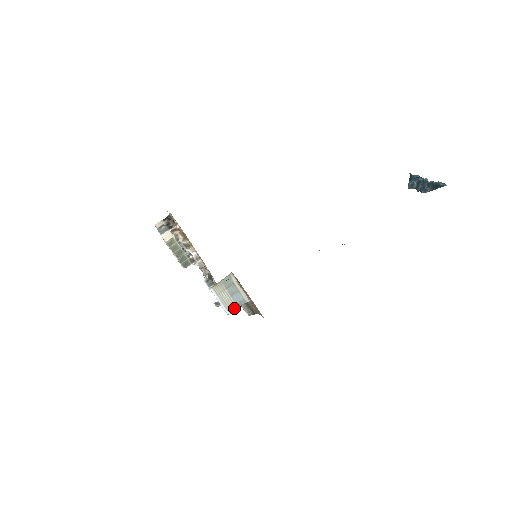
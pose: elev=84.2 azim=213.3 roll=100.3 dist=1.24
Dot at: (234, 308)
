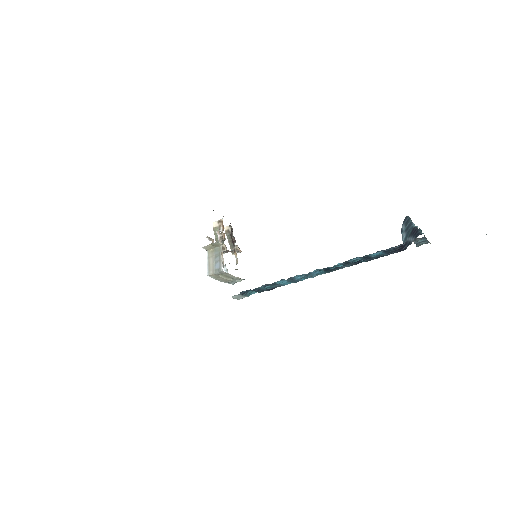
Dot at: (213, 272)
